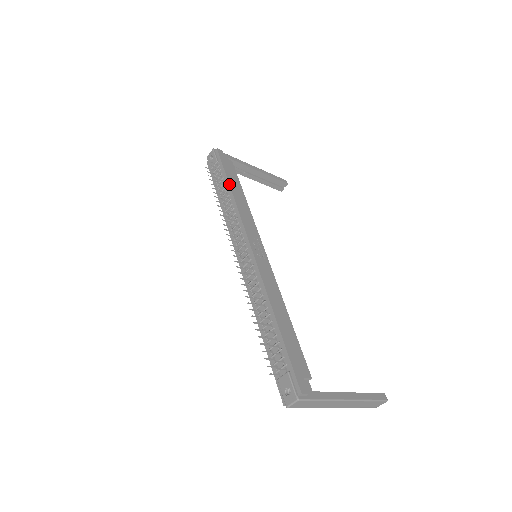
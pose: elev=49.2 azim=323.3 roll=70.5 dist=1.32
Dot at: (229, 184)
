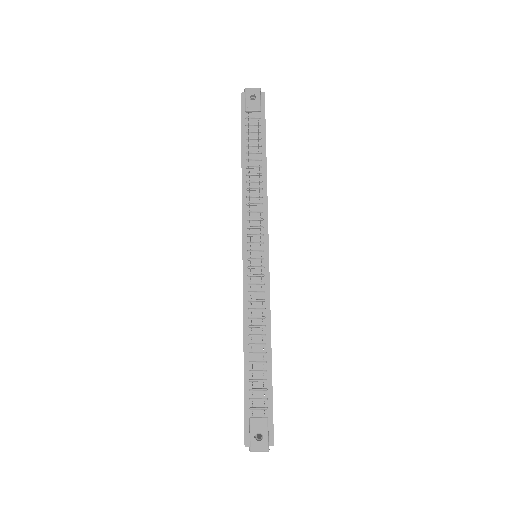
Dot at: occluded
